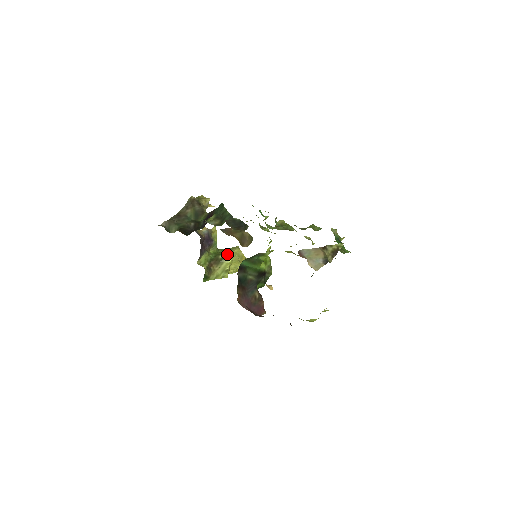
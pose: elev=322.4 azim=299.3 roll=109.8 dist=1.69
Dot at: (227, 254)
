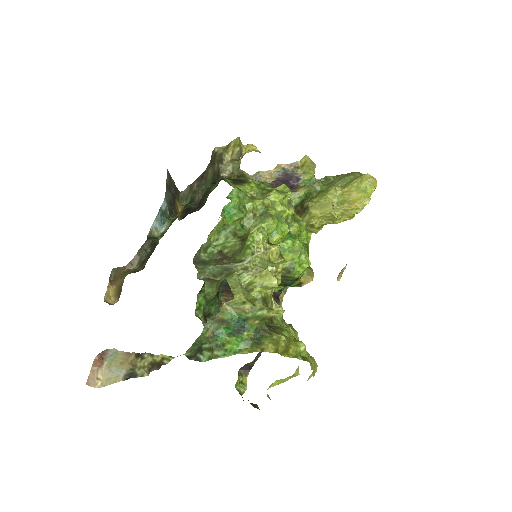
Dot at: (314, 202)
